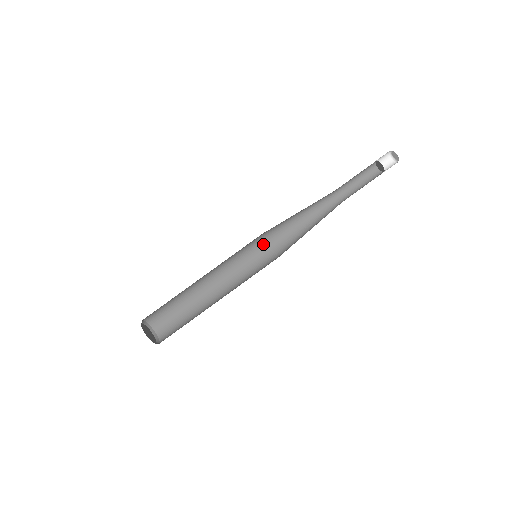
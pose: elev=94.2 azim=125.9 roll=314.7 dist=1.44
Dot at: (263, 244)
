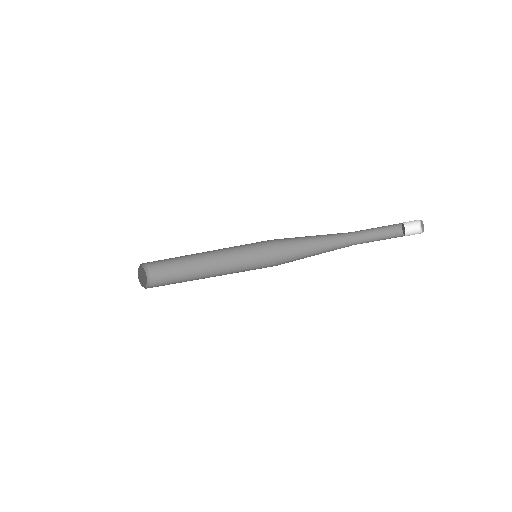
Dot at: (267, 242)
